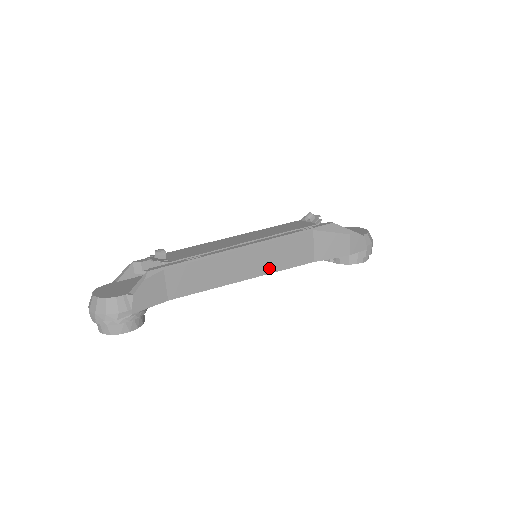
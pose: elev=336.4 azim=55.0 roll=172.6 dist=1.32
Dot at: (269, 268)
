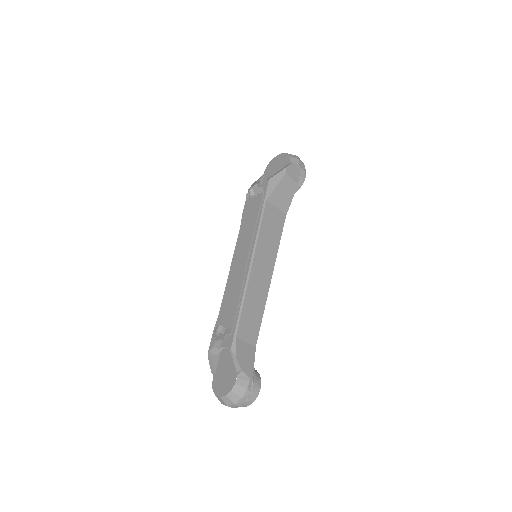
Dot at: (273, 254)
